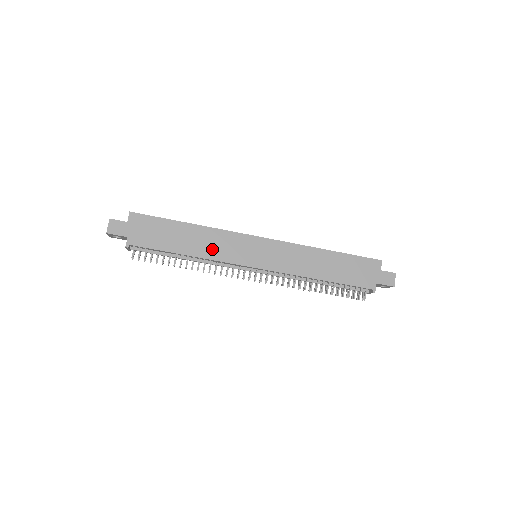
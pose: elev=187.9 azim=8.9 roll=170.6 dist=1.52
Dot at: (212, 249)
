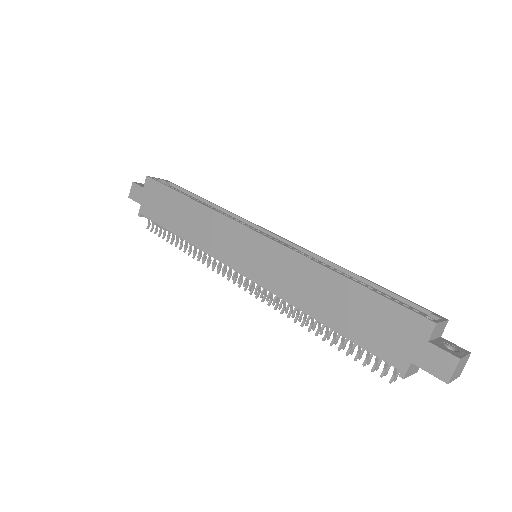
Dot at: (203, 235)
